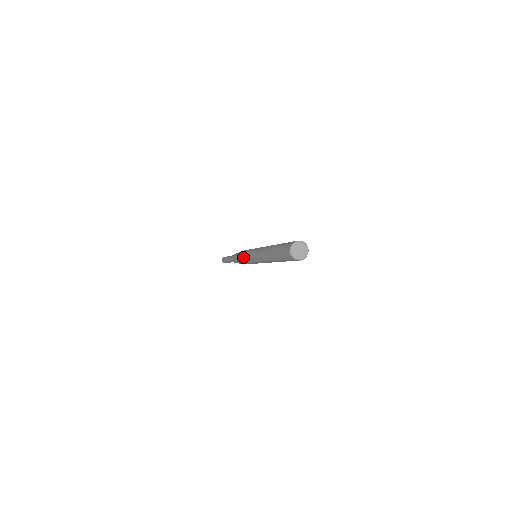
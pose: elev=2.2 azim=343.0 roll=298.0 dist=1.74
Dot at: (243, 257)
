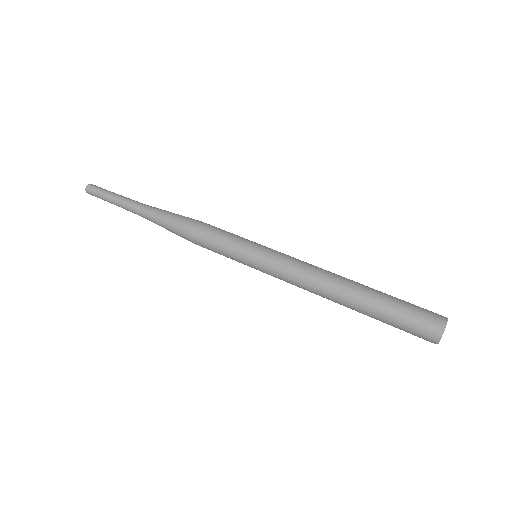
Dot at: occluded
